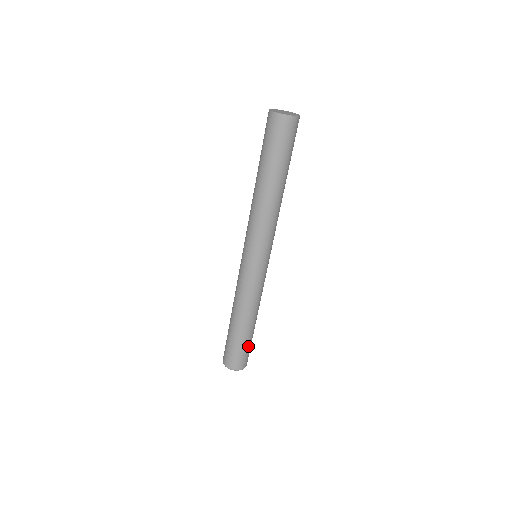
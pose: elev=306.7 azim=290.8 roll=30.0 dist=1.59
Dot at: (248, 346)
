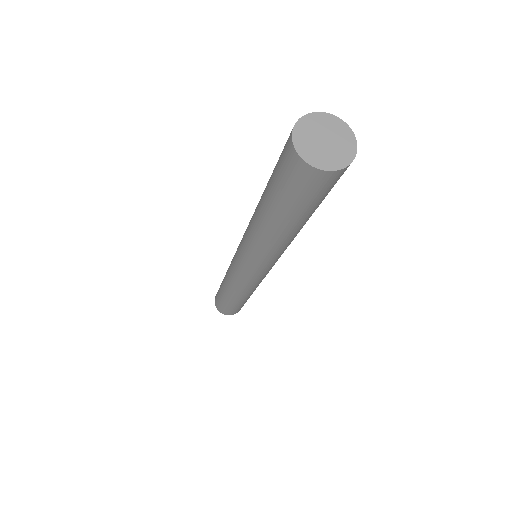
Dot at: (240, 306)
